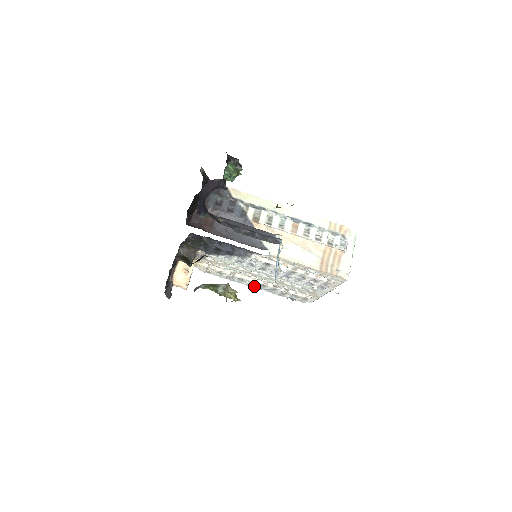
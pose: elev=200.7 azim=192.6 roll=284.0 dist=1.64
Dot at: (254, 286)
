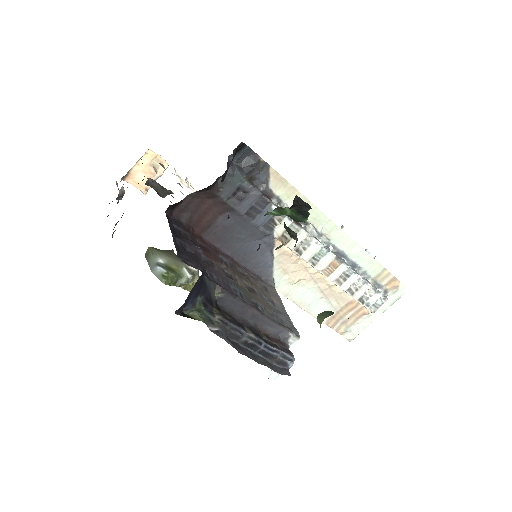
Dot at: occluded
